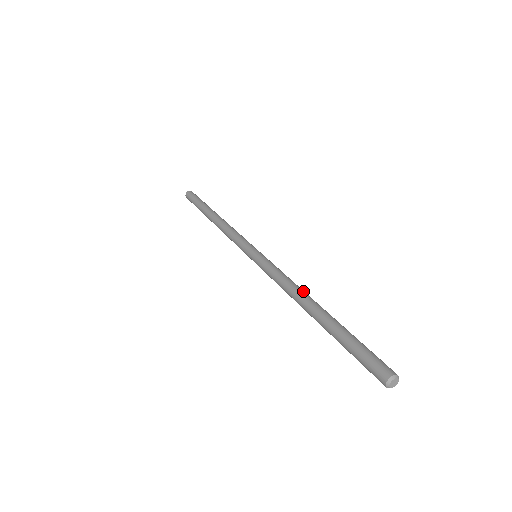
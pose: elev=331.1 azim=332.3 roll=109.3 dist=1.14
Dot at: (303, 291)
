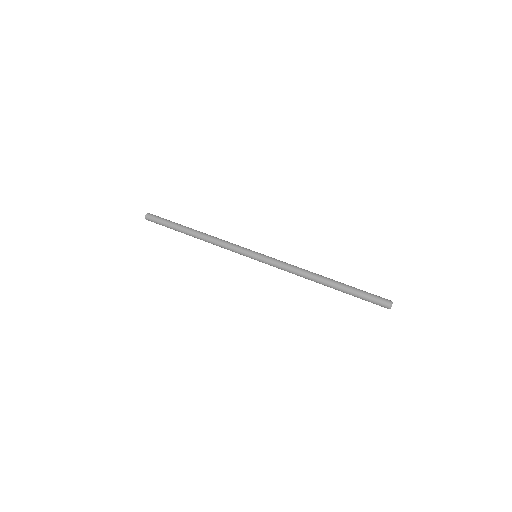
Dot at: (311, 272)
